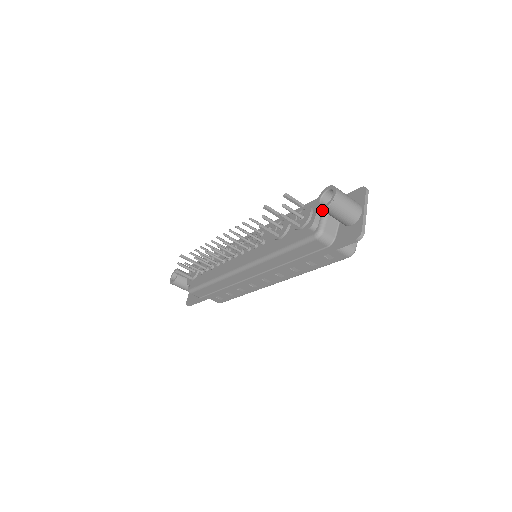
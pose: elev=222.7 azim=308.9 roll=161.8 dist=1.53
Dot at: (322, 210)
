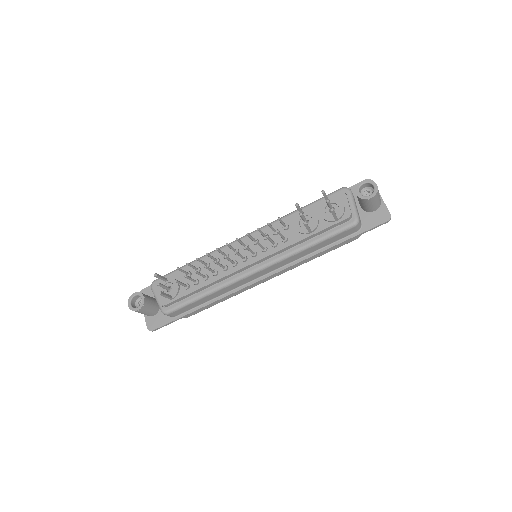
Dot at: (349, 201)
